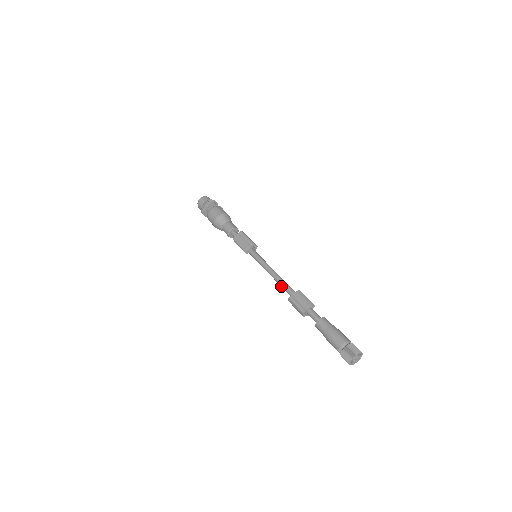
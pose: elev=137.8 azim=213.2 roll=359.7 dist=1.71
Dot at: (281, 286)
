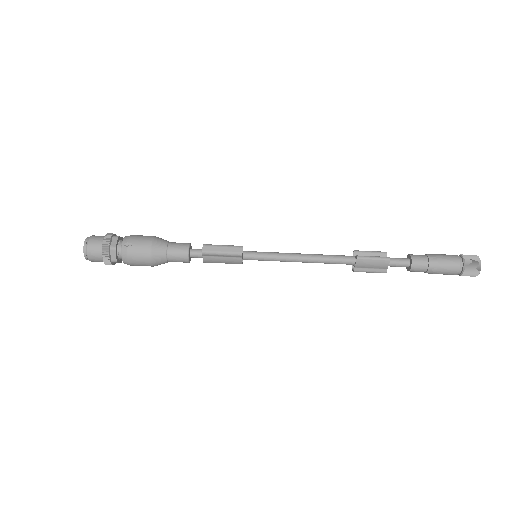
Dot at: (327, 263)
